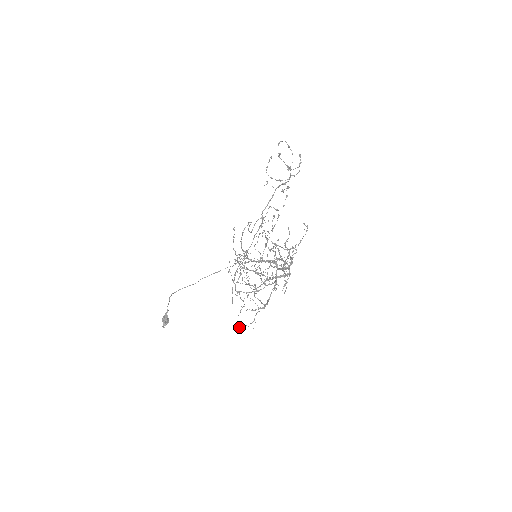
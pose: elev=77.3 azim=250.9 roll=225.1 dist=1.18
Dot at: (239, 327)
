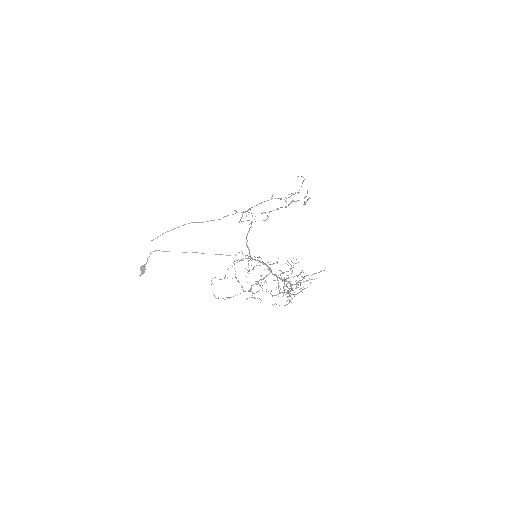
Dot at: (215, 297)
